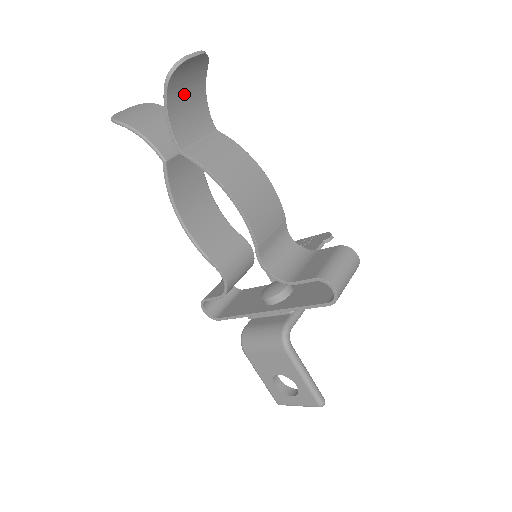
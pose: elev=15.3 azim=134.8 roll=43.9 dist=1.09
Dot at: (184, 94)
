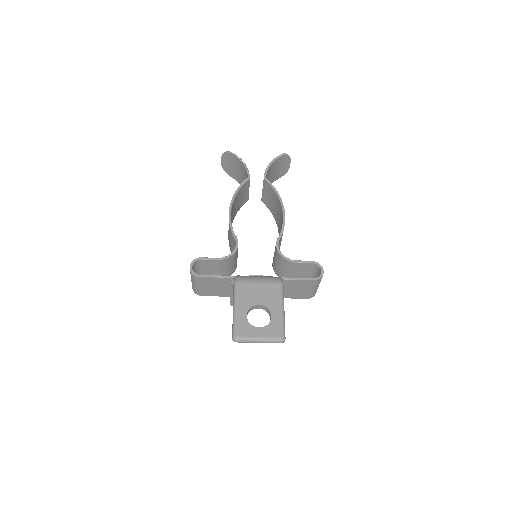
Dot at: (274, 170)
